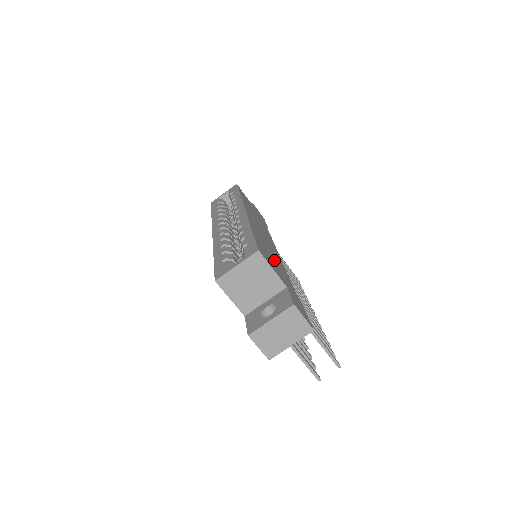
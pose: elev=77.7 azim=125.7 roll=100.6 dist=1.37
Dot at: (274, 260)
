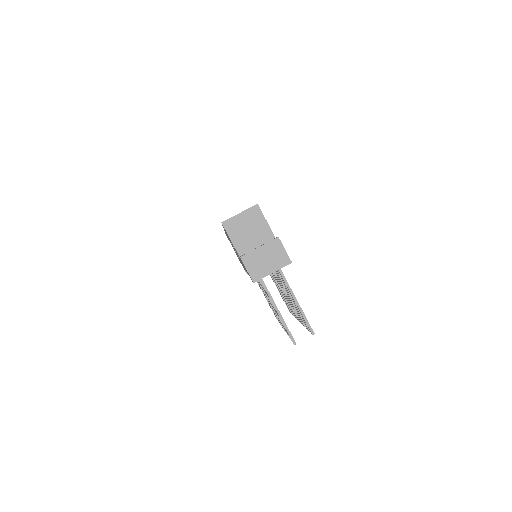
Dot at: occluded
